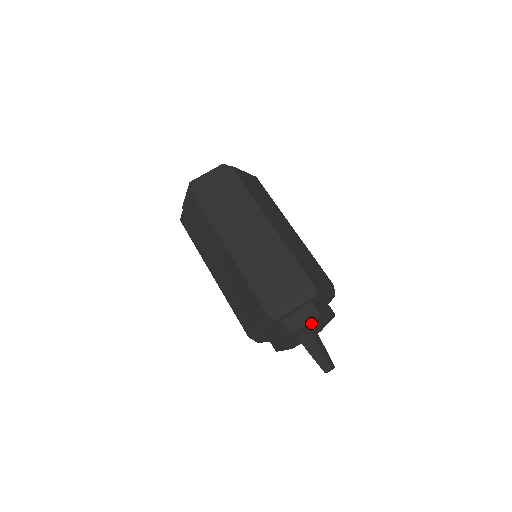
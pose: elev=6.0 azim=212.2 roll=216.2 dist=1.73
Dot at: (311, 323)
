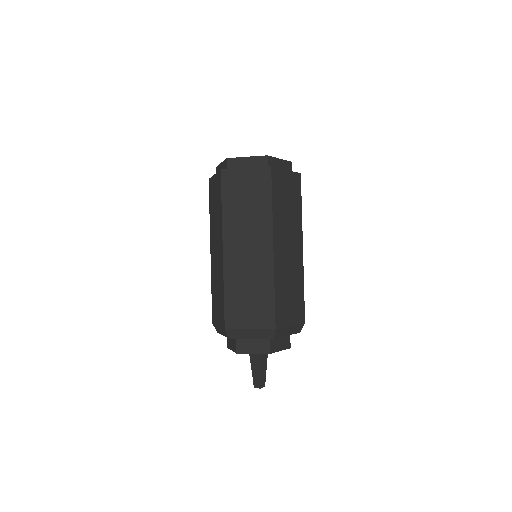
Dot at: (260, 352)
